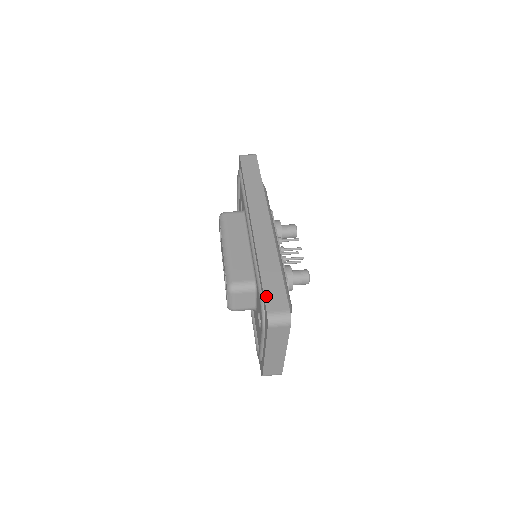
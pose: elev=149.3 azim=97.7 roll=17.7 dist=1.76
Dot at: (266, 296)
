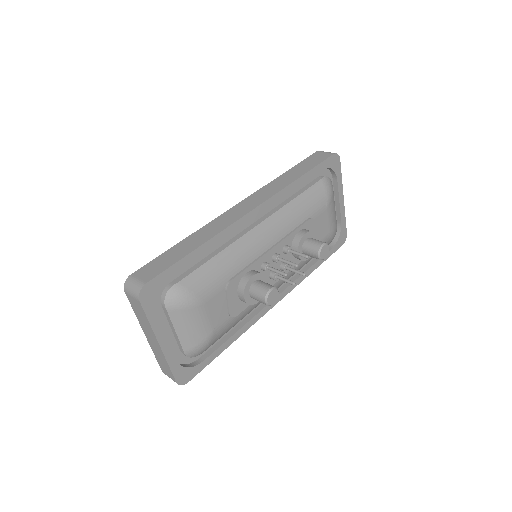
Dot at: (151, 262)
